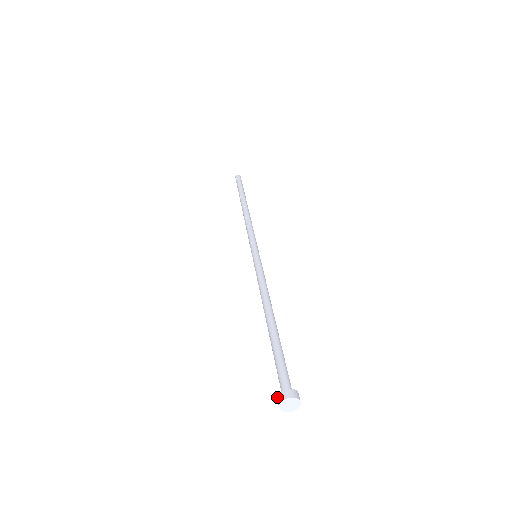
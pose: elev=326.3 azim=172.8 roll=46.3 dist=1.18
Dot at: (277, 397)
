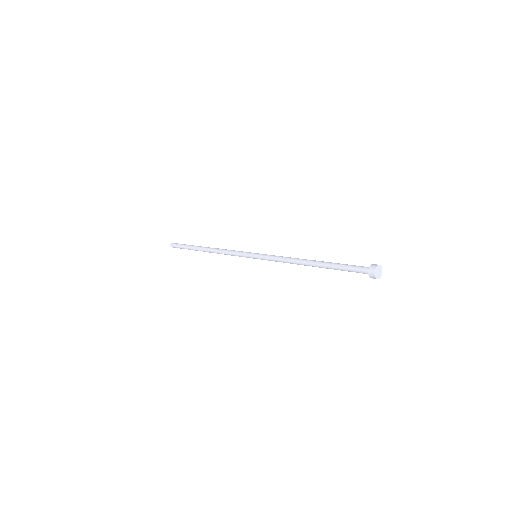
Dot at: (369, 271)
